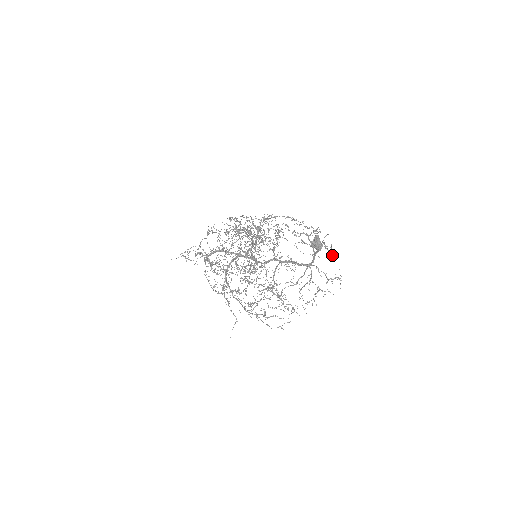
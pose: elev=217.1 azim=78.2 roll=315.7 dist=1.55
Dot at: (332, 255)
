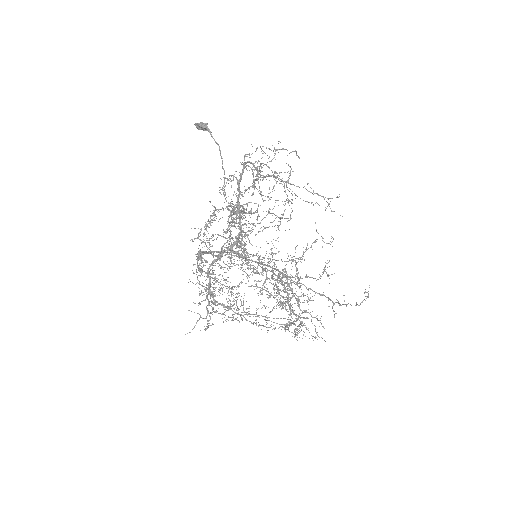
Dot at: occluded
